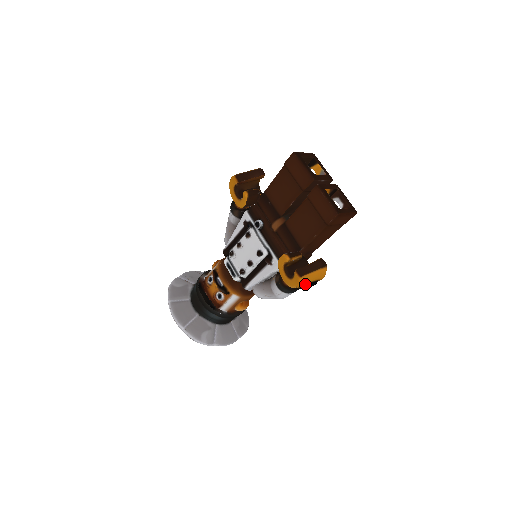
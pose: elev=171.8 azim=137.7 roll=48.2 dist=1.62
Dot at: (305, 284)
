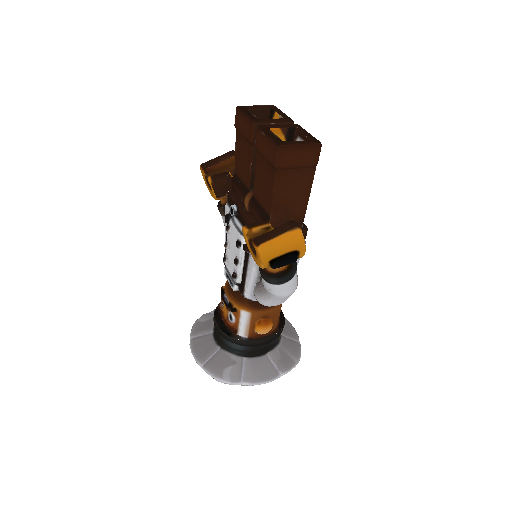
Dot at: (275, 258)
